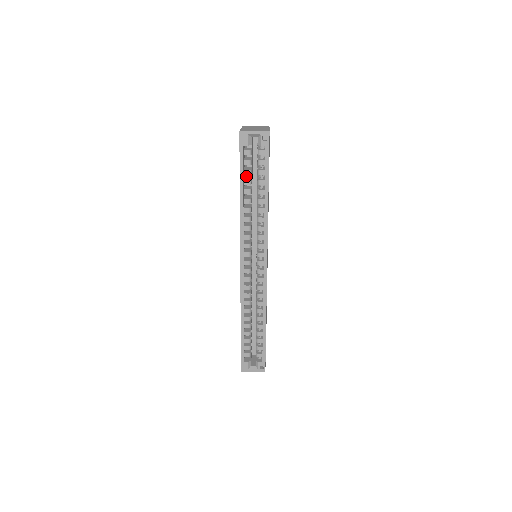
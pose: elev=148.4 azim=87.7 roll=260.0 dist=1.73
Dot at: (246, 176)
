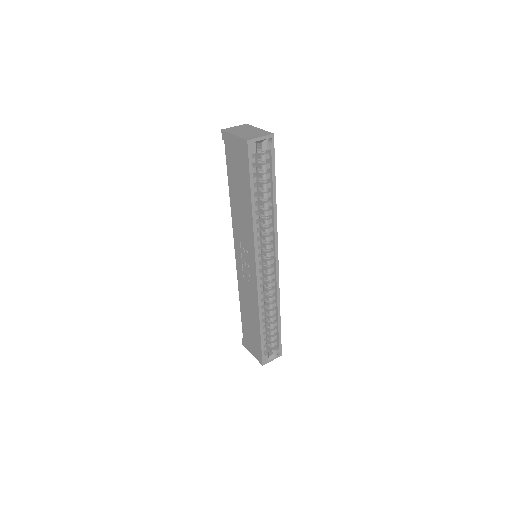
Dot at: occluded
